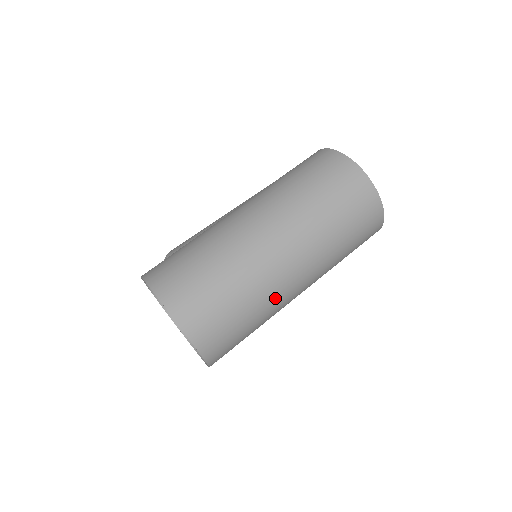
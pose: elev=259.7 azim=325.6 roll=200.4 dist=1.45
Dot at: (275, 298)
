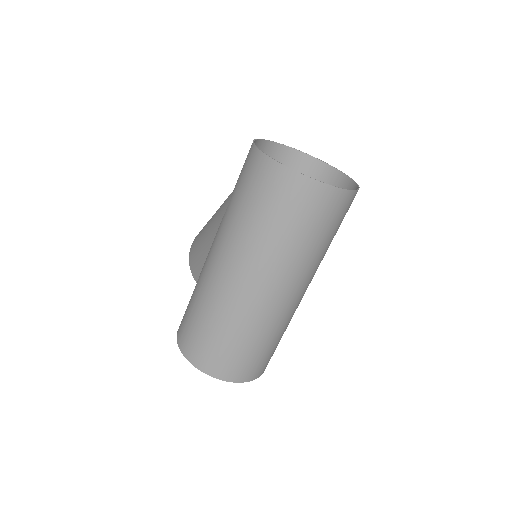
Dot at: (285, 318)
